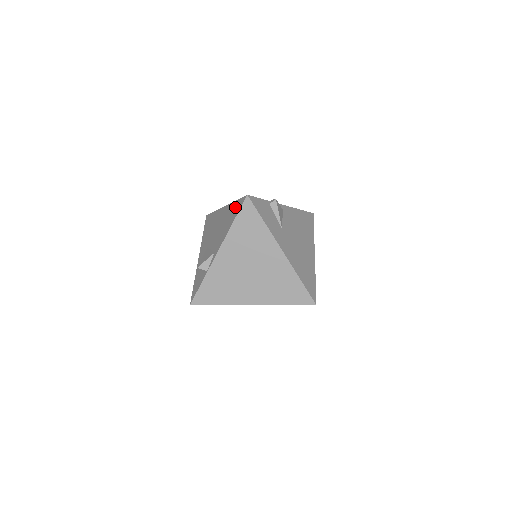
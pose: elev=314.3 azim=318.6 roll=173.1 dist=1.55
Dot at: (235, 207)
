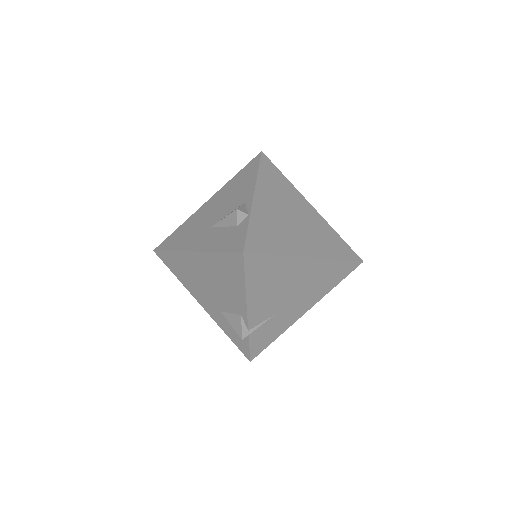
Dot at: (244, 171)
